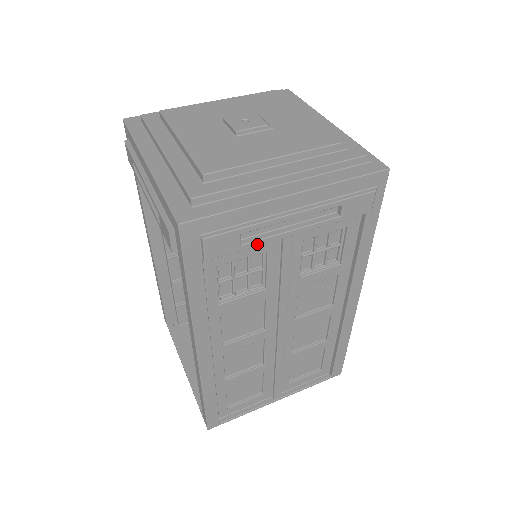
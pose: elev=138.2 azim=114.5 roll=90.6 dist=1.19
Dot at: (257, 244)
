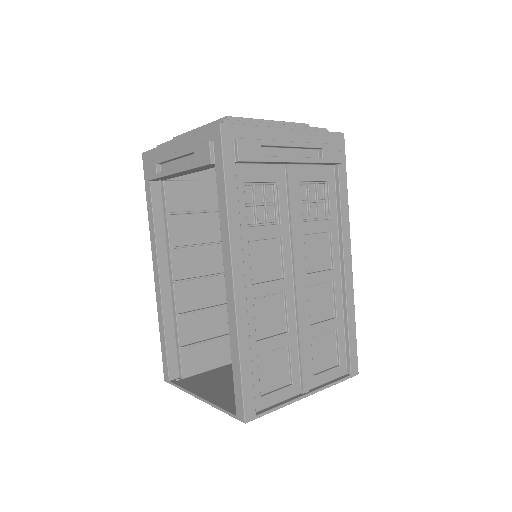
Dot at: (272, 160)
